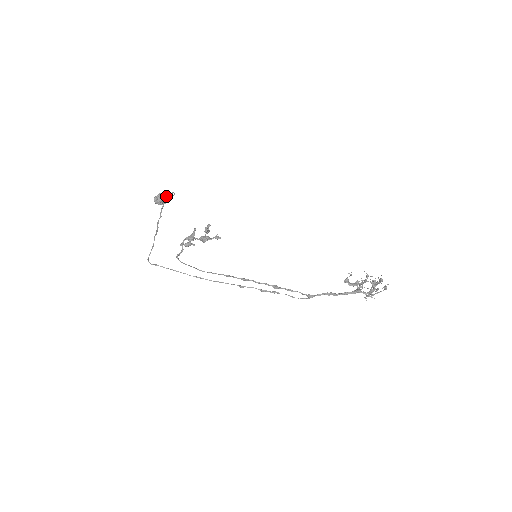
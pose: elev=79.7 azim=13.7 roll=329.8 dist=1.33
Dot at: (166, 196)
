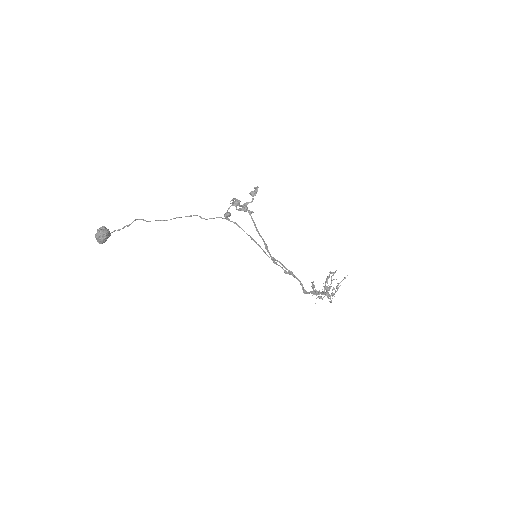
Dot at: (109, 231)
